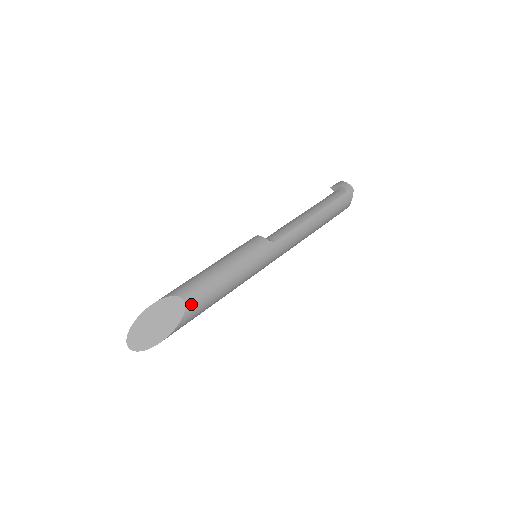
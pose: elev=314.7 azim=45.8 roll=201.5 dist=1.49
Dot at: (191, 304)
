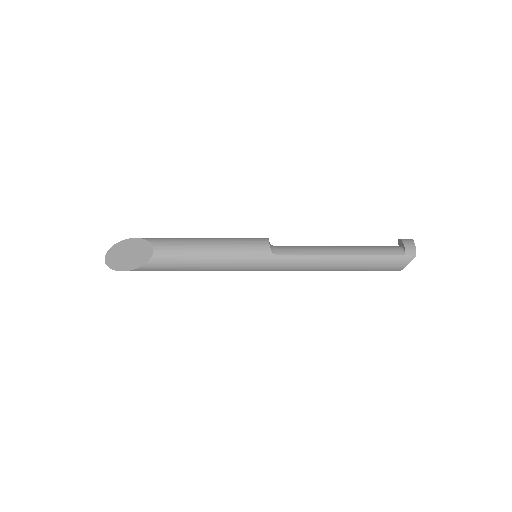
Dot at: (157, 259)
